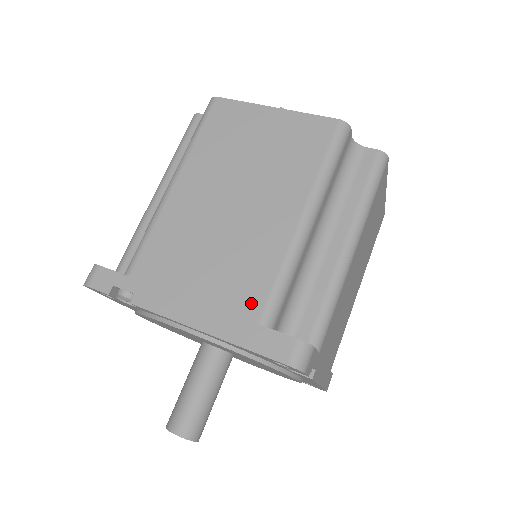
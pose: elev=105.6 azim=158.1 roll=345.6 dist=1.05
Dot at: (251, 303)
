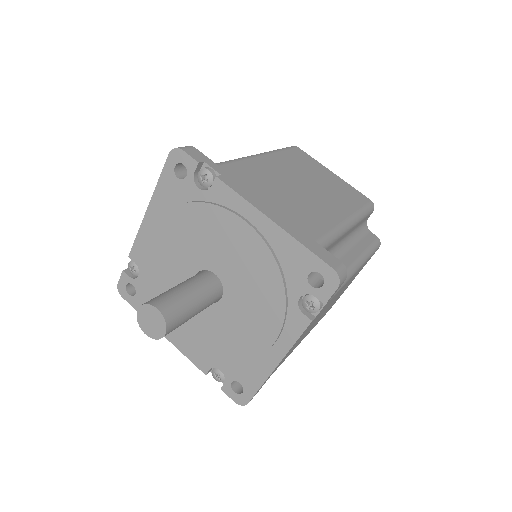
Dot at: occluded
